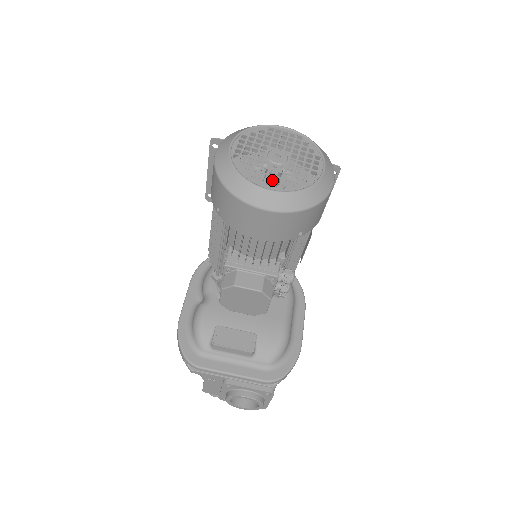
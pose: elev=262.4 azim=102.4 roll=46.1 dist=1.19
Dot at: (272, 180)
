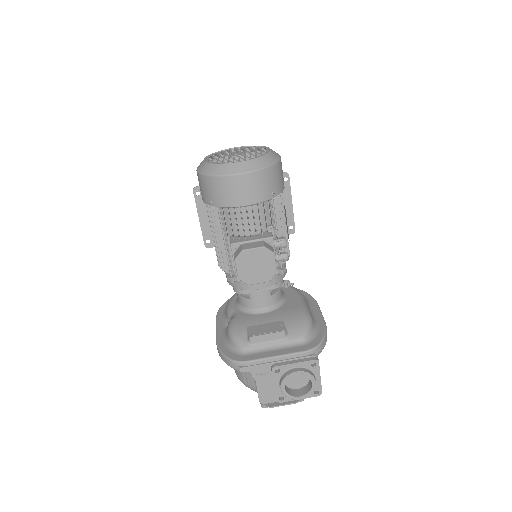
Dot at: occluded
